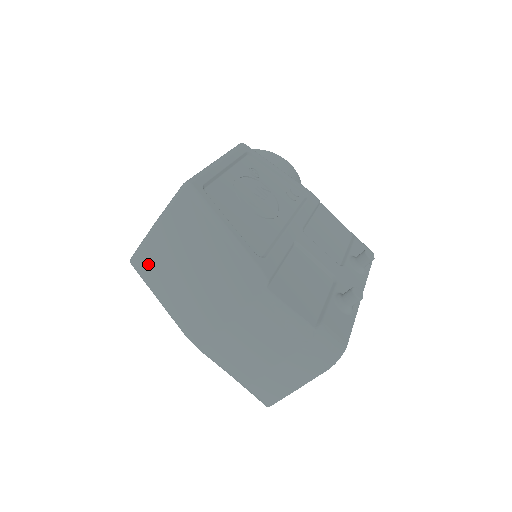
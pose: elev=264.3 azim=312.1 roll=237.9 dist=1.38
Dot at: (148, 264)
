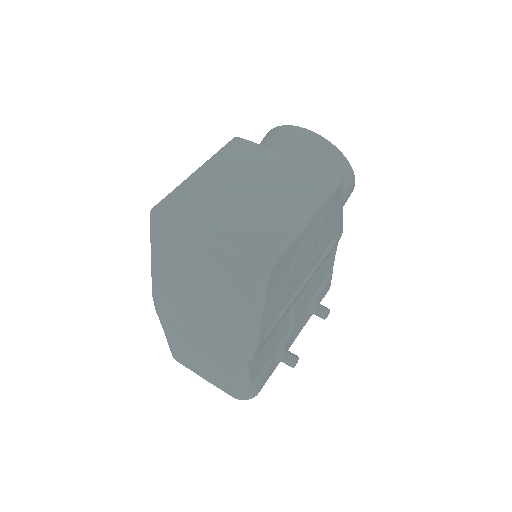
Dot at: (168, 239)
